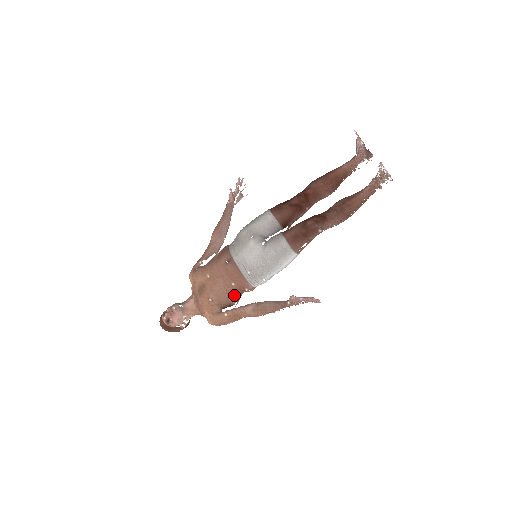
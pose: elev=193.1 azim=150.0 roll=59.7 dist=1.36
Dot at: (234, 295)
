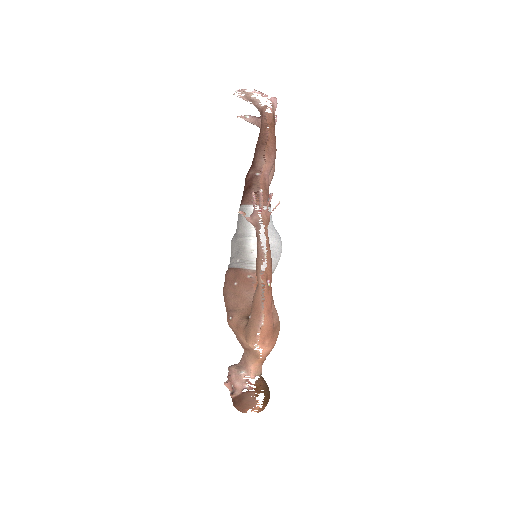
Dot at: (248, 295)
